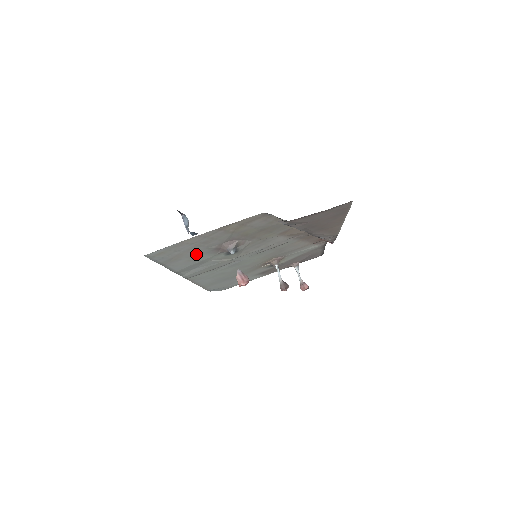
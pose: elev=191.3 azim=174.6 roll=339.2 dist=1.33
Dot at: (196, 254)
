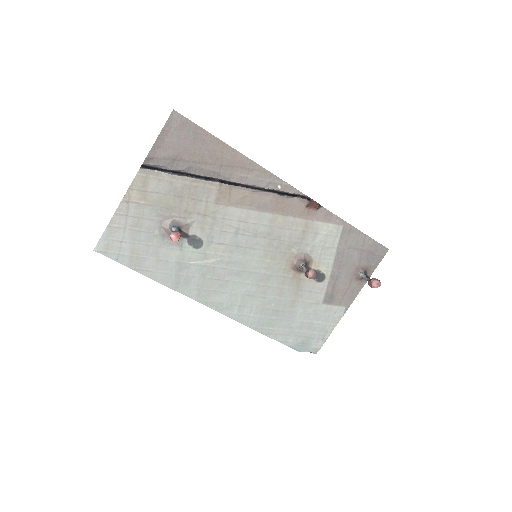
Dot at: (152, 248)
